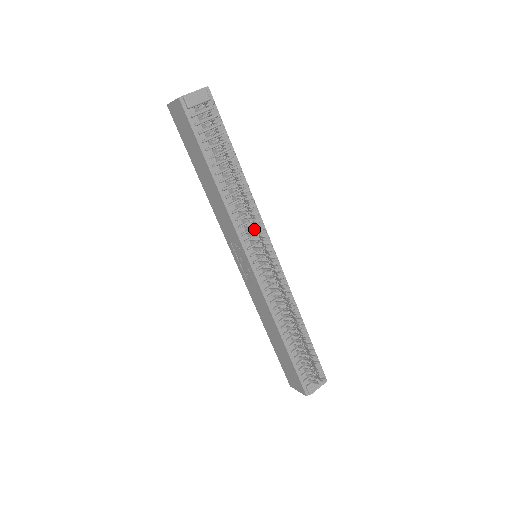
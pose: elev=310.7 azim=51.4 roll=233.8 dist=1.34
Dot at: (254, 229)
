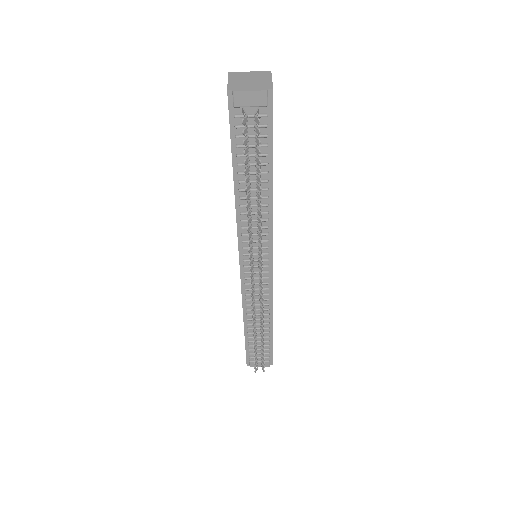
Dot at: (249, 251)
